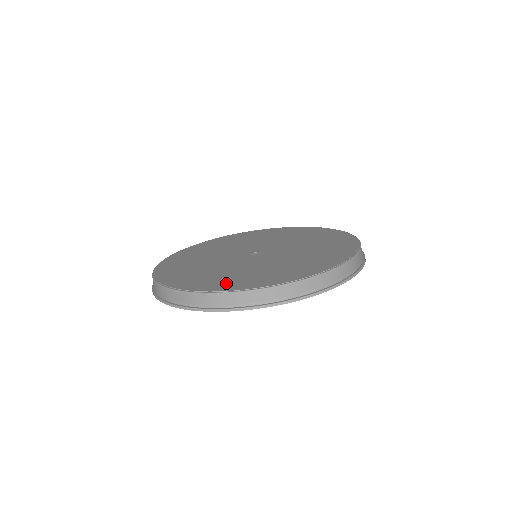
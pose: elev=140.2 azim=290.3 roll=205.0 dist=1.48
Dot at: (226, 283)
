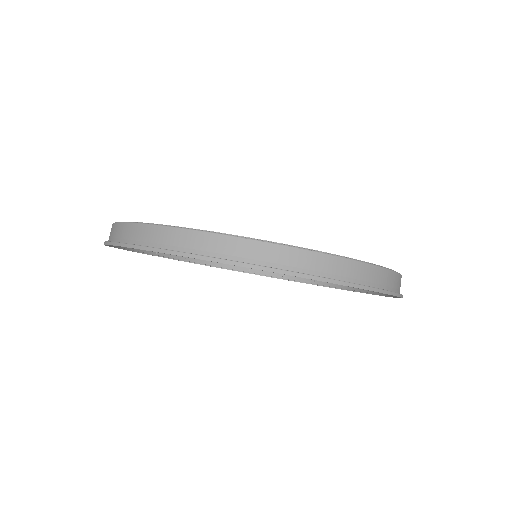
Dot at: occluded
